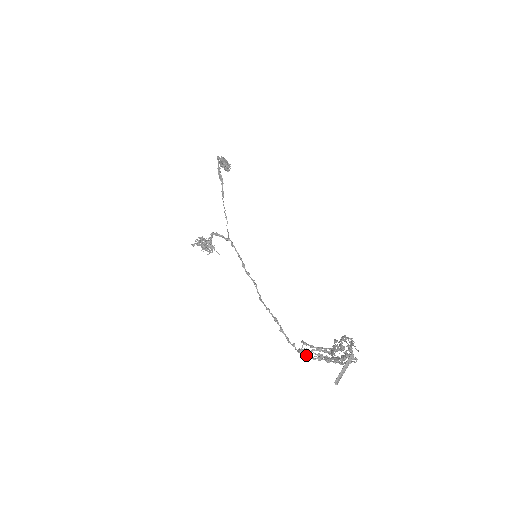
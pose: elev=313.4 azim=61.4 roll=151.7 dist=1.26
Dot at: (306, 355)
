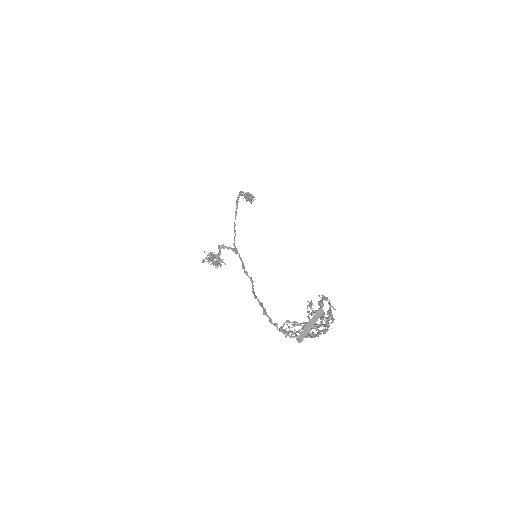
Dot at: occluded
